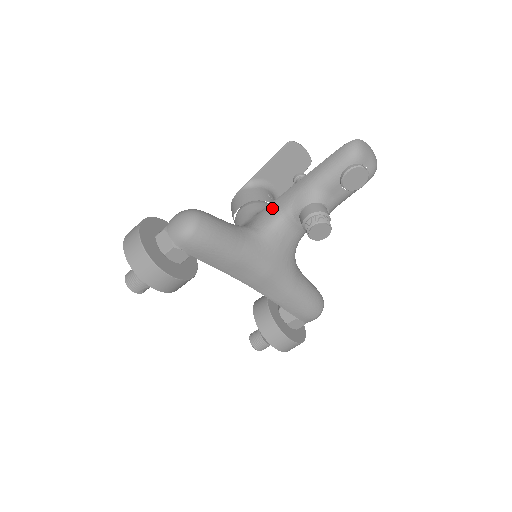
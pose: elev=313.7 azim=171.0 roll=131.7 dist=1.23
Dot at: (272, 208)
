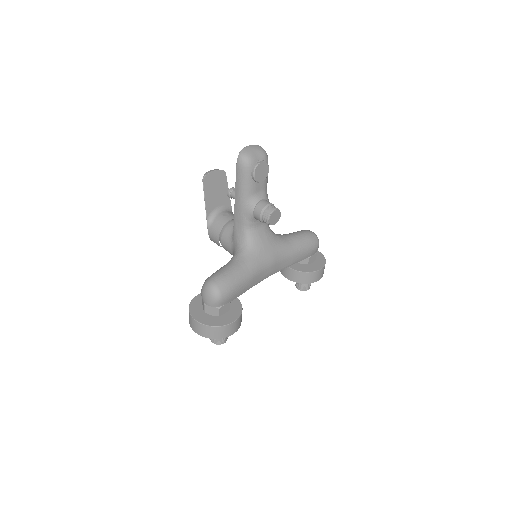
Dot at: (237, 229)
